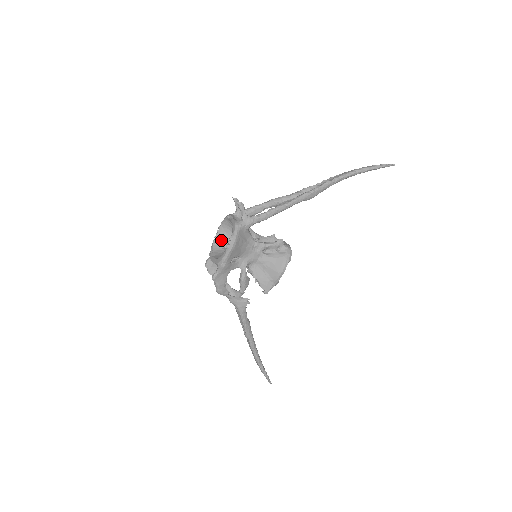
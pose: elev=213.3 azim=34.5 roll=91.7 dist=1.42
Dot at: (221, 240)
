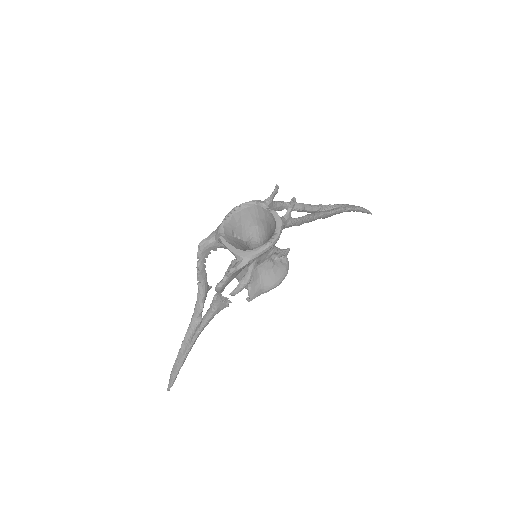
Dot at: (232, 223)
